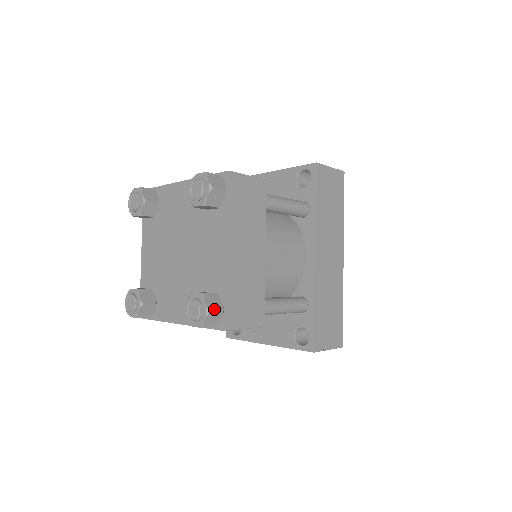
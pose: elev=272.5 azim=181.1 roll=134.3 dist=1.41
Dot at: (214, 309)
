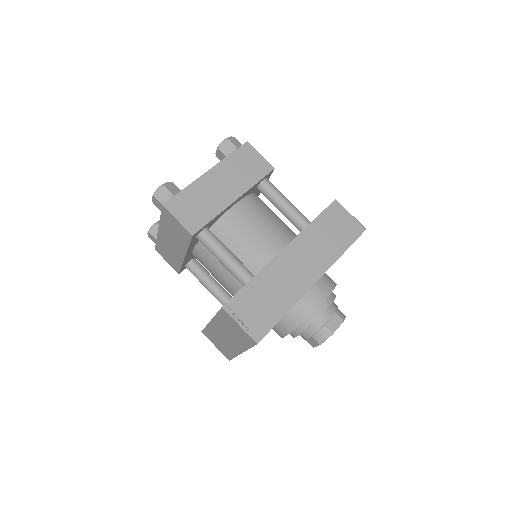
Dot at: (168, 188)
